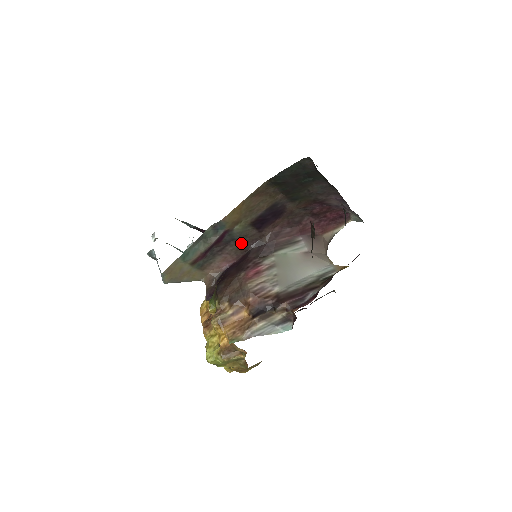
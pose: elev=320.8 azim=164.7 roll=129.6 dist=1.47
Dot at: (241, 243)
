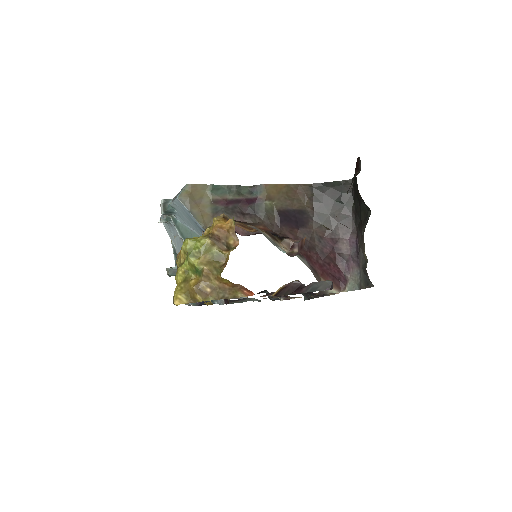
Dot at: occluded
